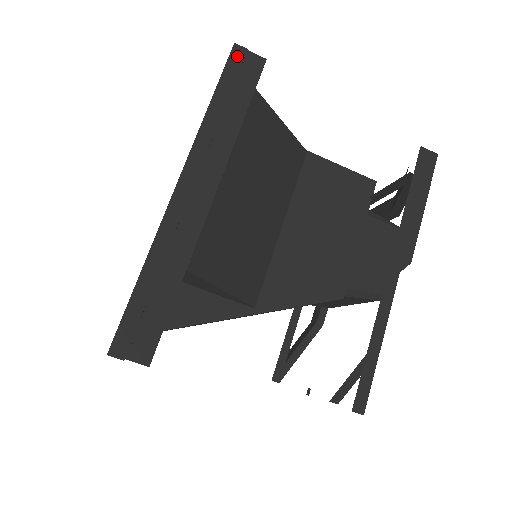
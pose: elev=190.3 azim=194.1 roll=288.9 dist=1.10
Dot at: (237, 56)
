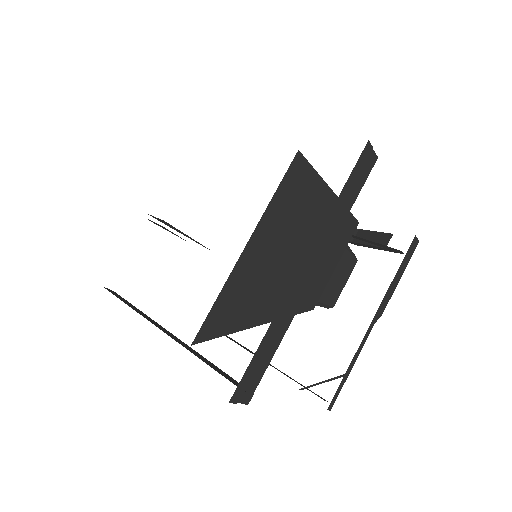
Dot at: (366, 153)
